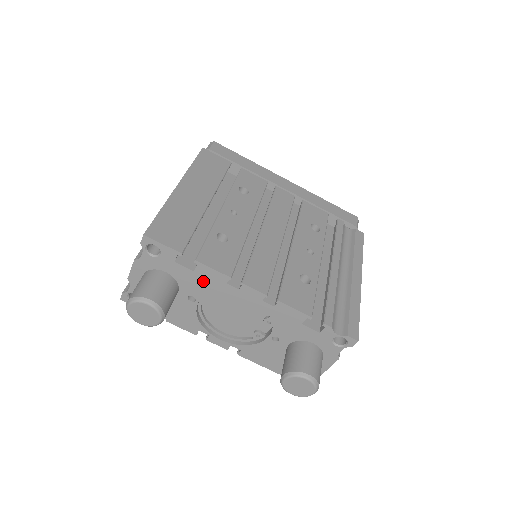
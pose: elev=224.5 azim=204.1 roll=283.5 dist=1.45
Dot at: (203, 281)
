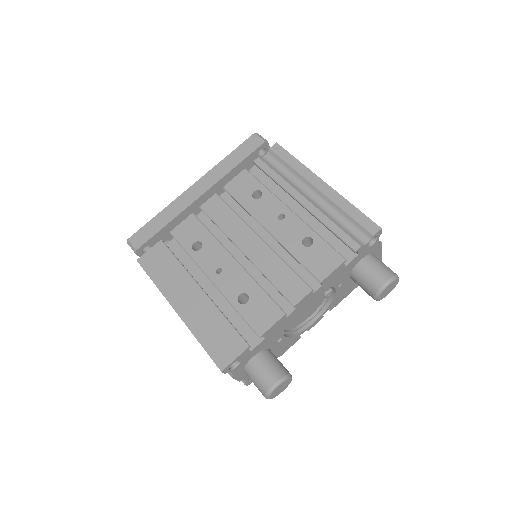
Dot at: (275, 333)
